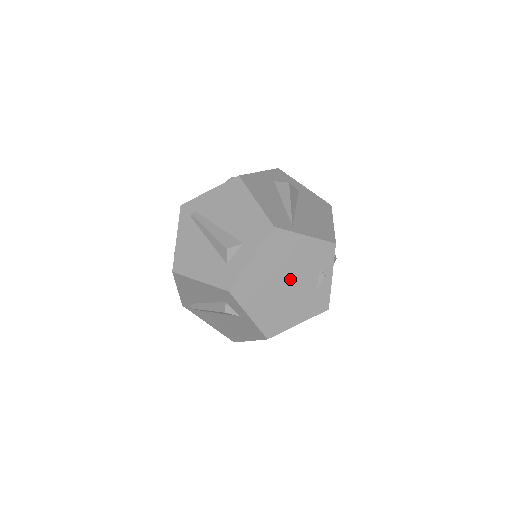
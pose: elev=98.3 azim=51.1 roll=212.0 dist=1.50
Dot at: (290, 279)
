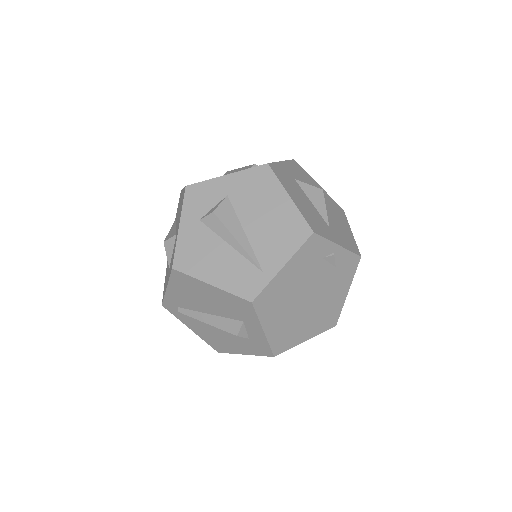
Dot at: (307, 294)
